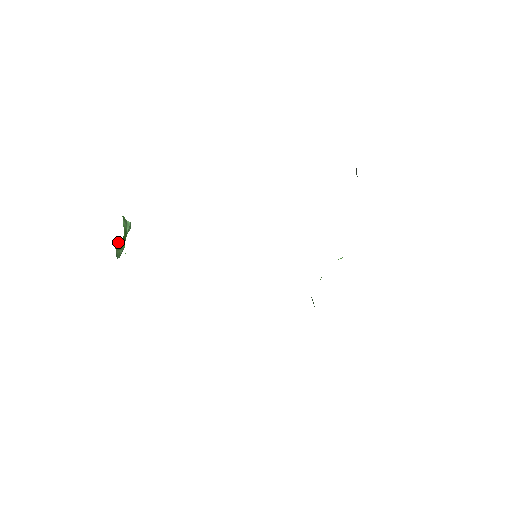
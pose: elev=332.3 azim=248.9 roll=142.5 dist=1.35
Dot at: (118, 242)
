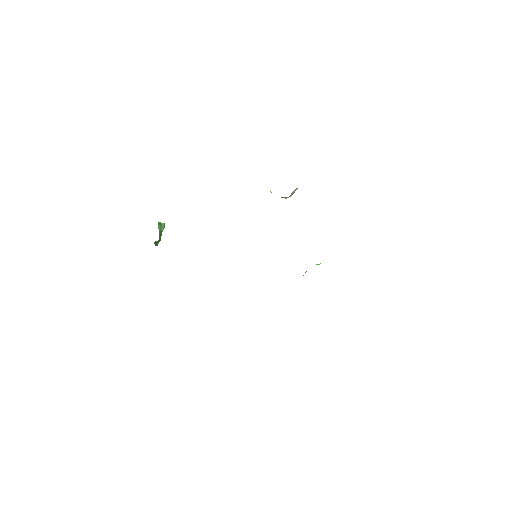
Dot at: occluded
